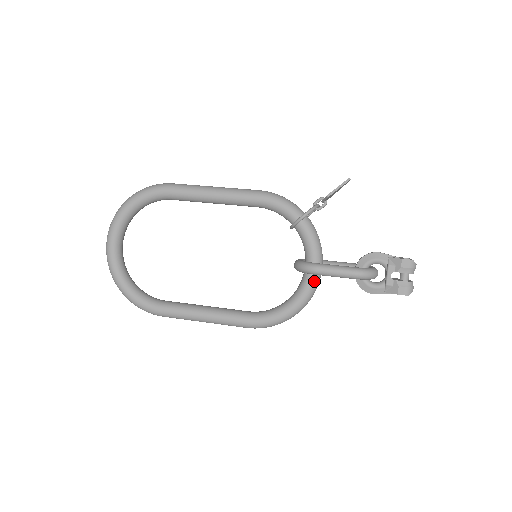
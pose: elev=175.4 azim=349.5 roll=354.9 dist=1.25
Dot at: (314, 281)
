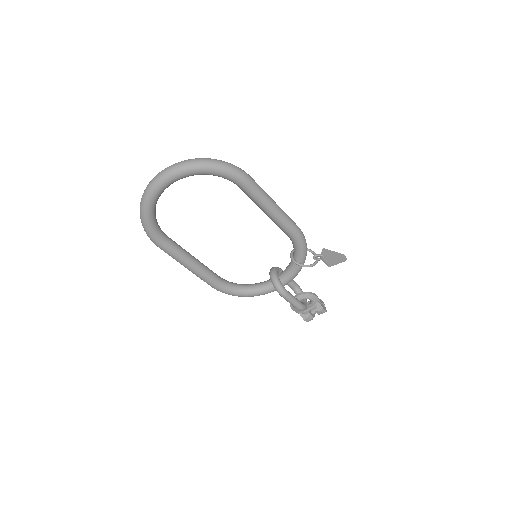
Dot at: occluded
